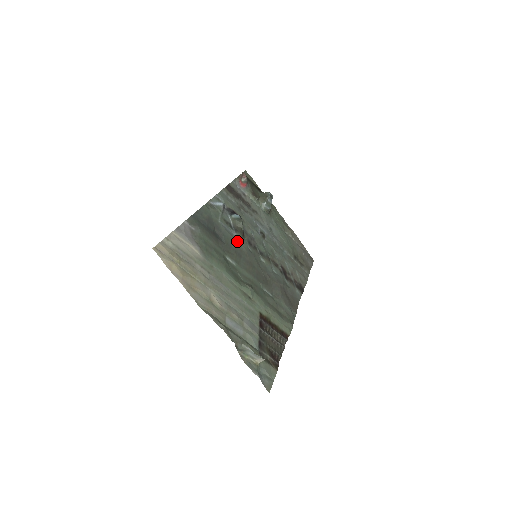
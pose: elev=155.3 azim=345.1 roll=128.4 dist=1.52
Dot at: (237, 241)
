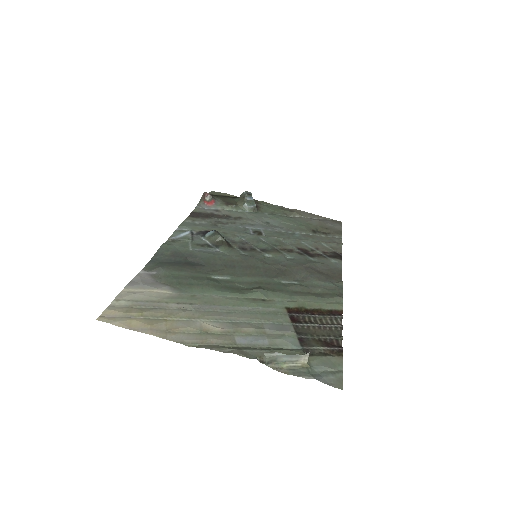
Dot at: (223, 255)
